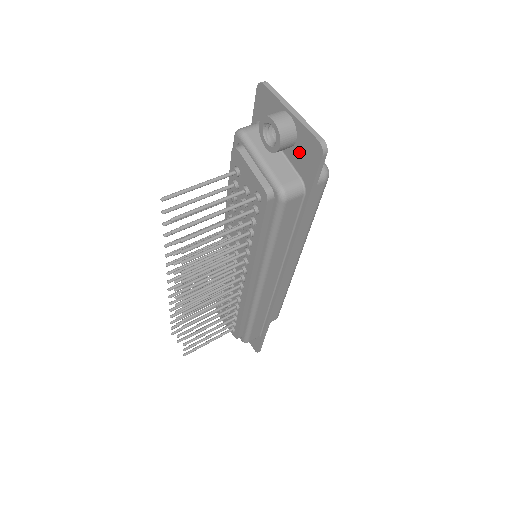
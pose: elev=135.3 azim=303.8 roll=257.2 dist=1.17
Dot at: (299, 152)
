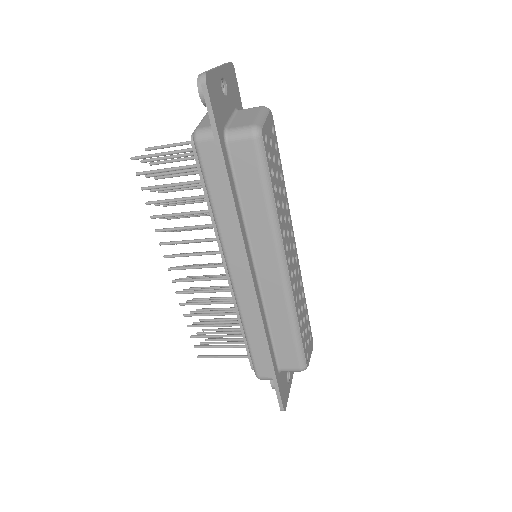
Dot at: occluded
